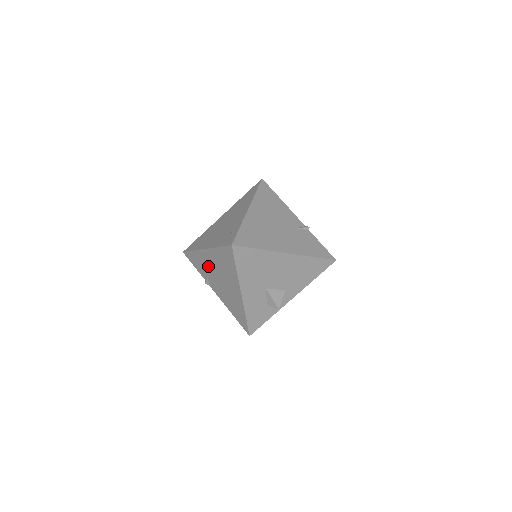
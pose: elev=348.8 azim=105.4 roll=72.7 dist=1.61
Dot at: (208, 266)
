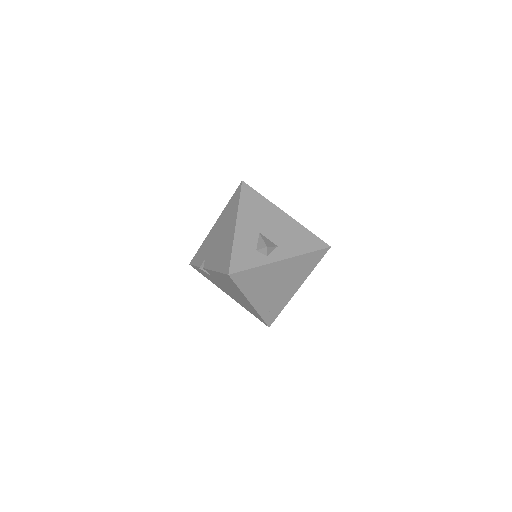
Dot at: (211, 241)
